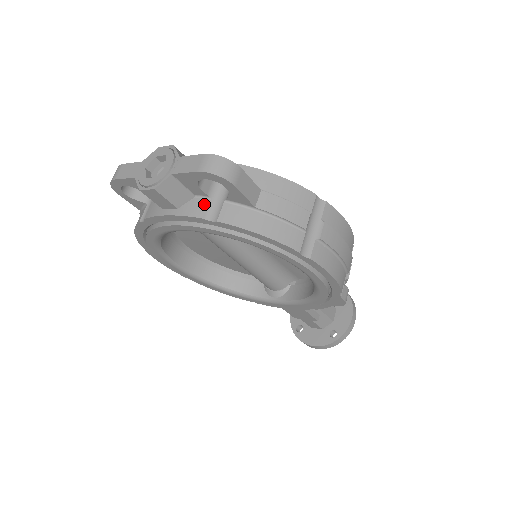
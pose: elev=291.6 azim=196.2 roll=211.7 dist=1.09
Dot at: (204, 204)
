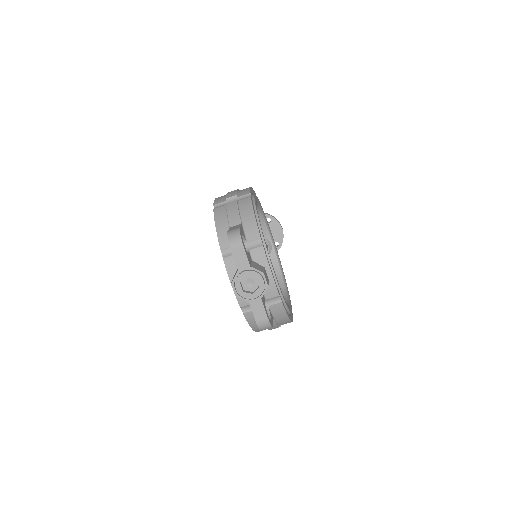
Dot at: (248, 303)
